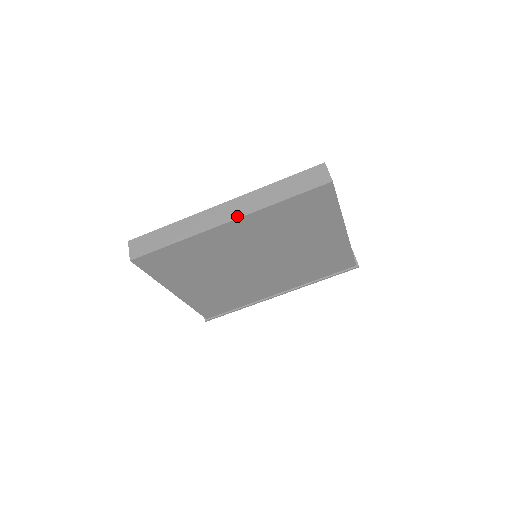
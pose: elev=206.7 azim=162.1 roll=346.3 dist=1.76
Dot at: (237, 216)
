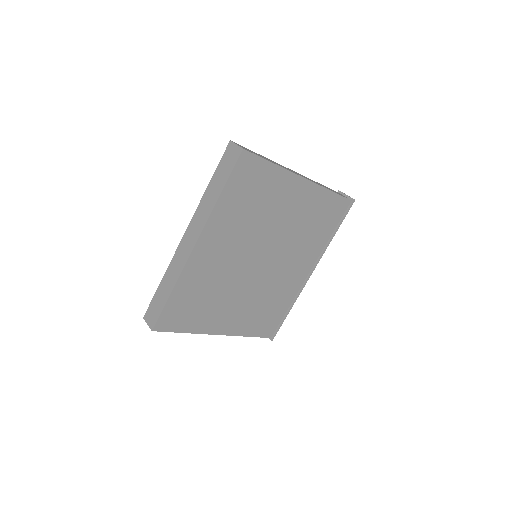
Dot at: (198, 235)
